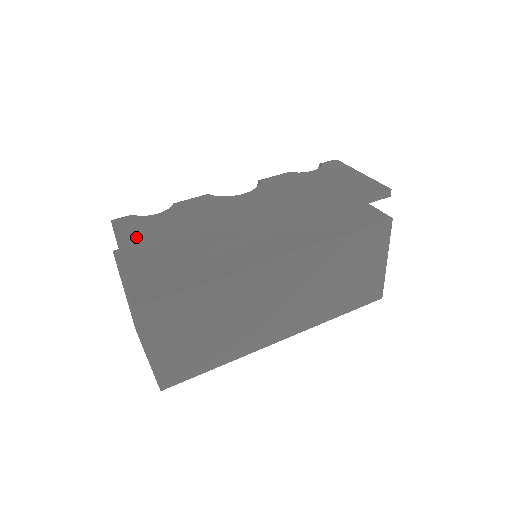
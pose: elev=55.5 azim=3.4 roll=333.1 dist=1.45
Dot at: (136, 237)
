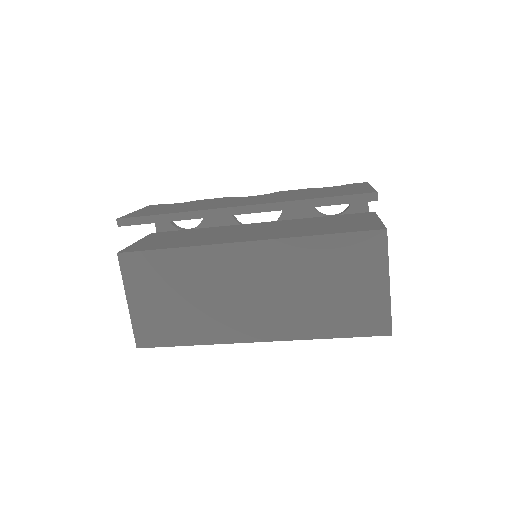
Dot at: (146, 210)
